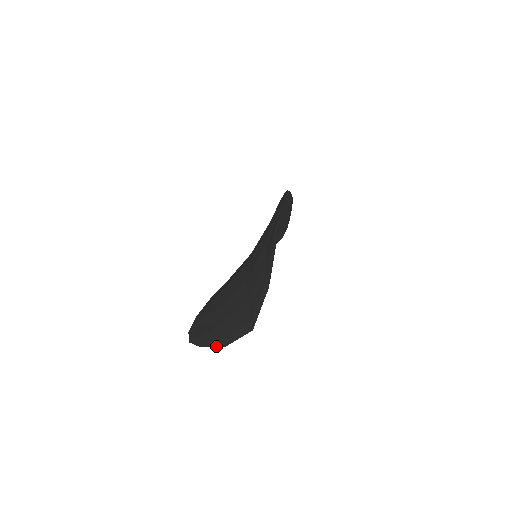
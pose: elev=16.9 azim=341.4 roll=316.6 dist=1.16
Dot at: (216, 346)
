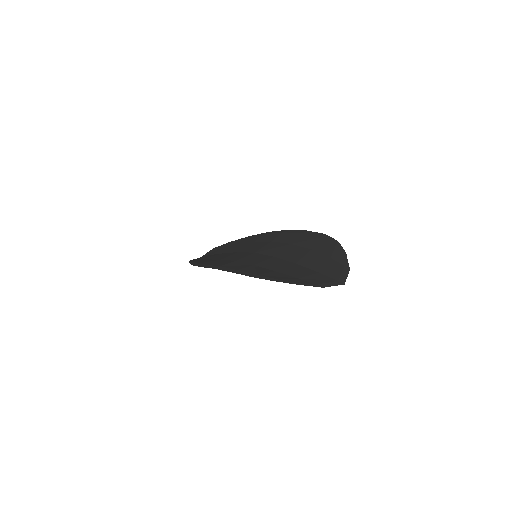
Dot at: (314, 286)
